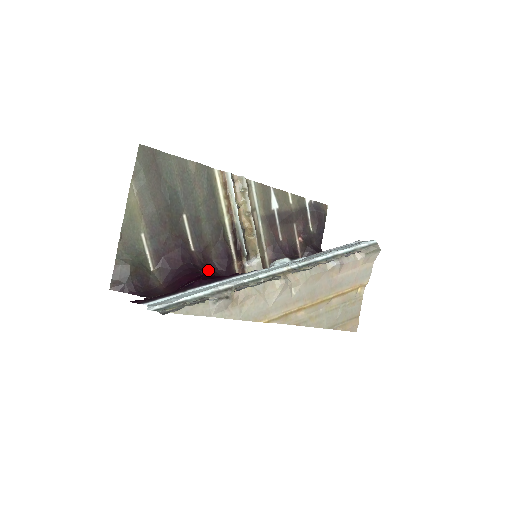
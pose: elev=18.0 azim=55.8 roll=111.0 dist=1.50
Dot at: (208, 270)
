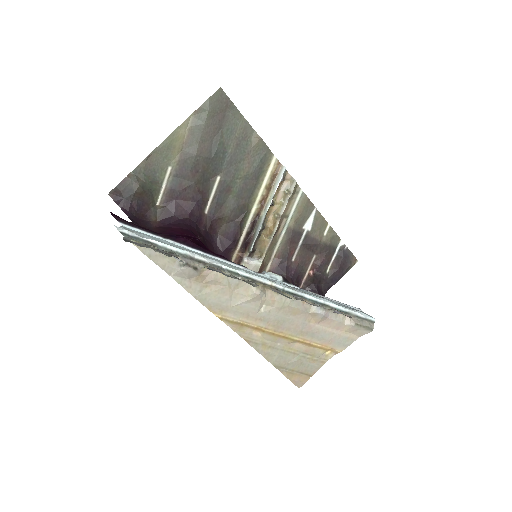
Dot at: (207, 239)
